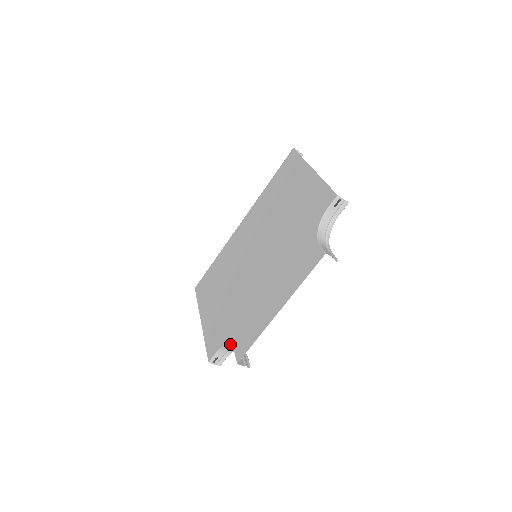
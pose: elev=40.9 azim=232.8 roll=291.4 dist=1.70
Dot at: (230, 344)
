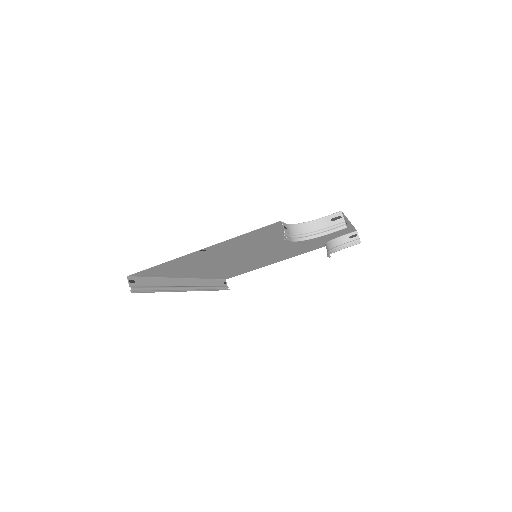
Dot at: (306, 222)
